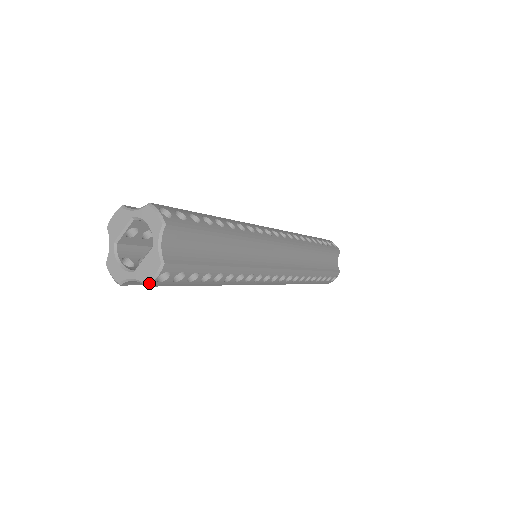
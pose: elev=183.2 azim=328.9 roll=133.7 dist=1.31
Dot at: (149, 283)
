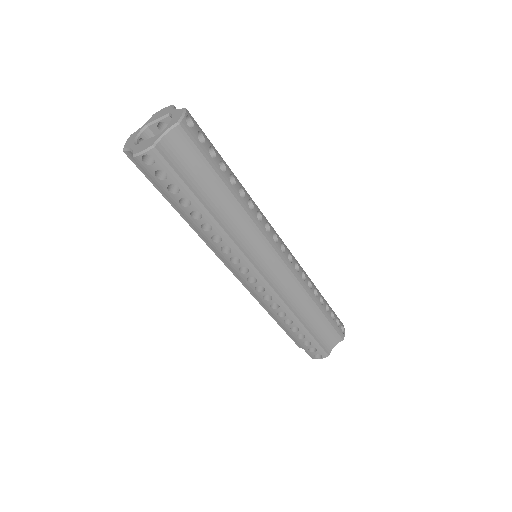
Dot at: (136, 155)
